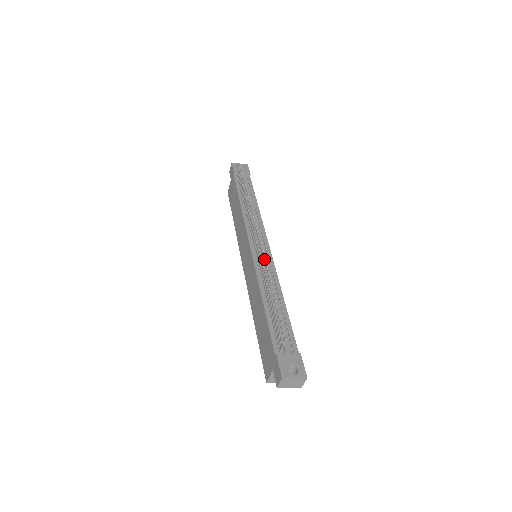
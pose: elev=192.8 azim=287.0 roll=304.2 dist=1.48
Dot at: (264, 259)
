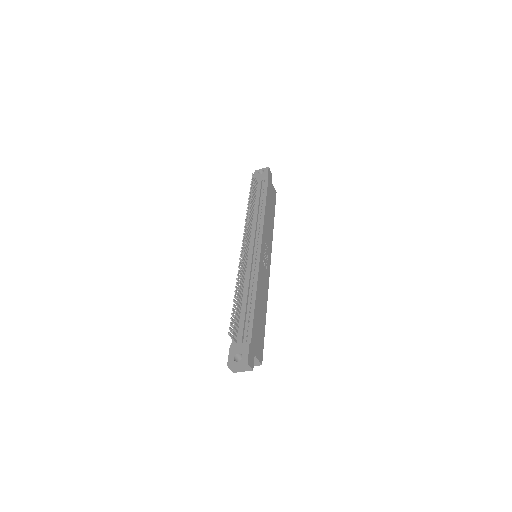
Dot at: (239, 263)
